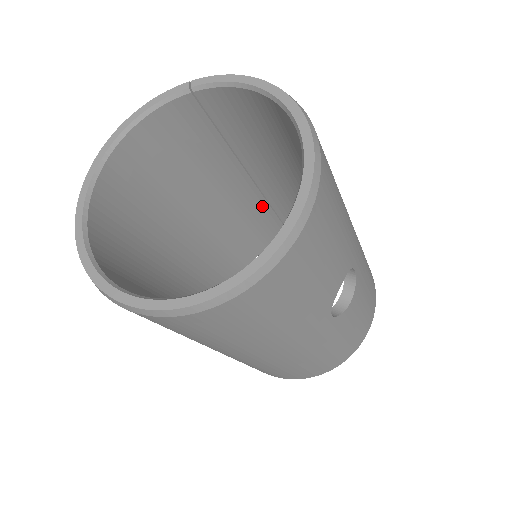
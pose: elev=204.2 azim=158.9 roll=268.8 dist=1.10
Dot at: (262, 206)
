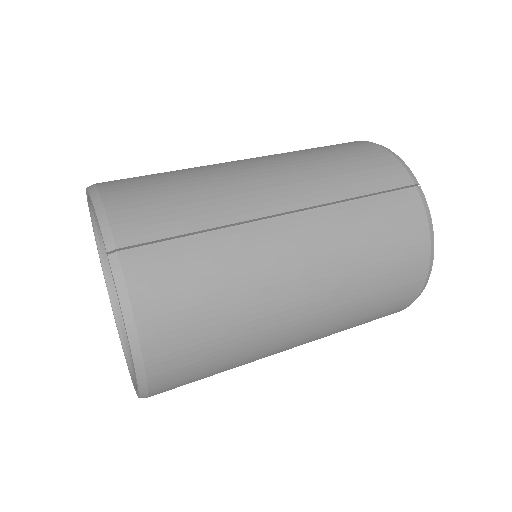
Dot at: occluded
